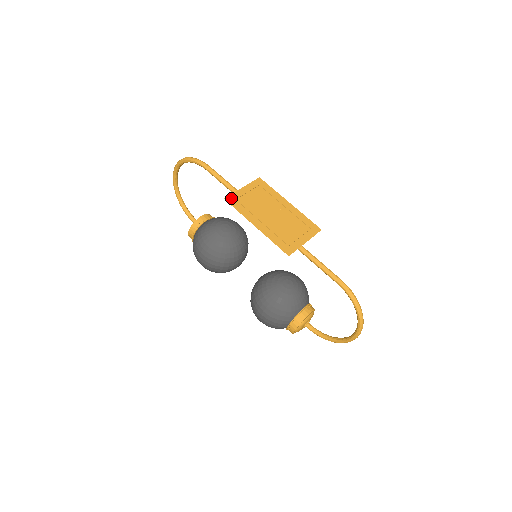
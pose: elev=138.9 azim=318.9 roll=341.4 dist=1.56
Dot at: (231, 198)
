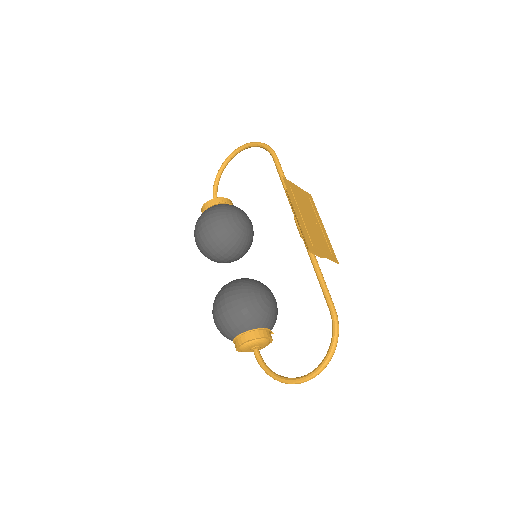
Dot at: (287, 181)
